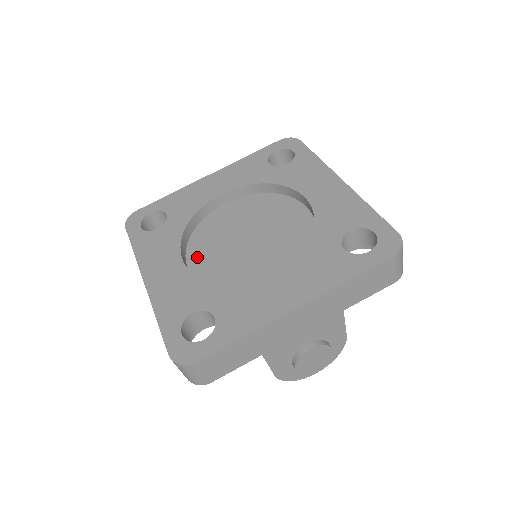
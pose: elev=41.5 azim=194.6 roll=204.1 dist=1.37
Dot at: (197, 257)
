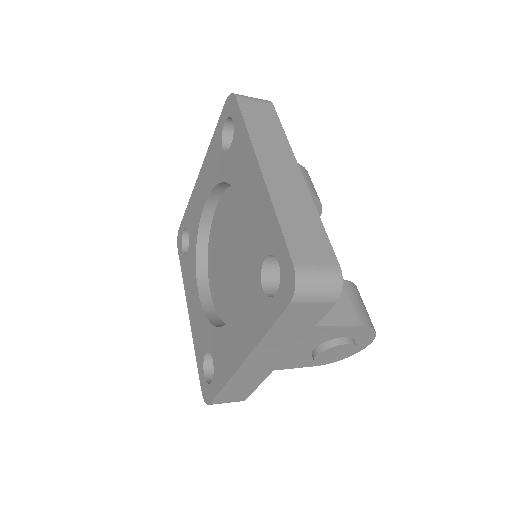
Dot at: (212, 278)
